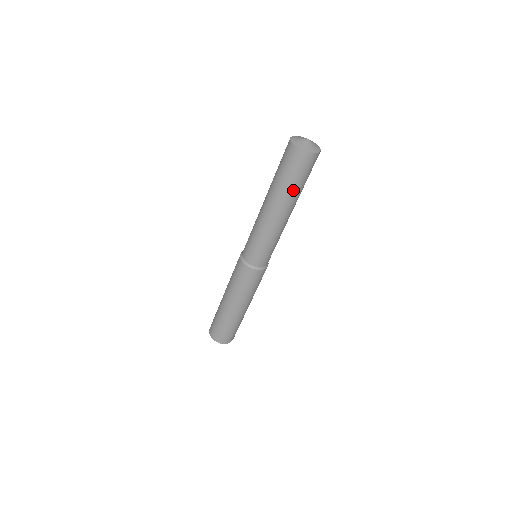
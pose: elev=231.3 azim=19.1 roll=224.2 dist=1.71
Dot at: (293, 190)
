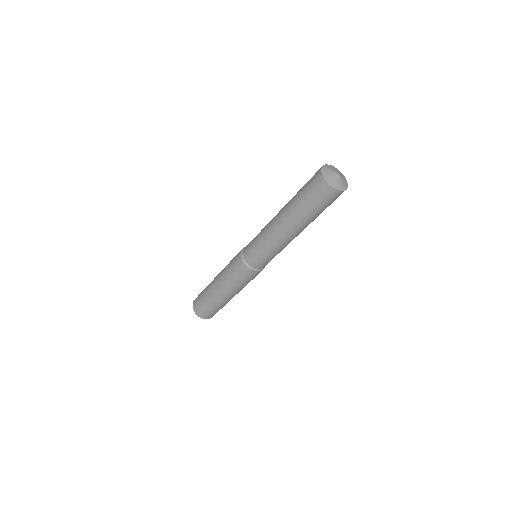
Dot at: (299, 208)
